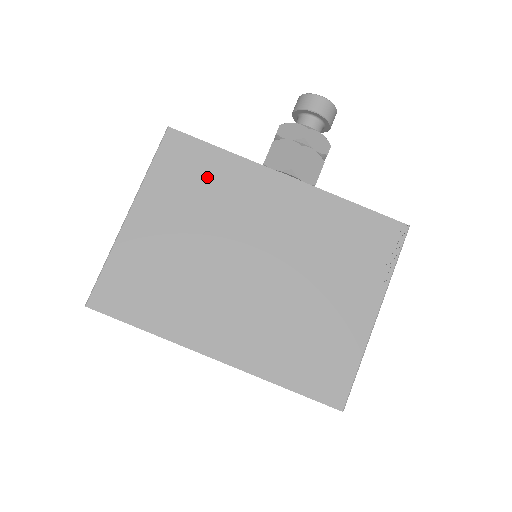
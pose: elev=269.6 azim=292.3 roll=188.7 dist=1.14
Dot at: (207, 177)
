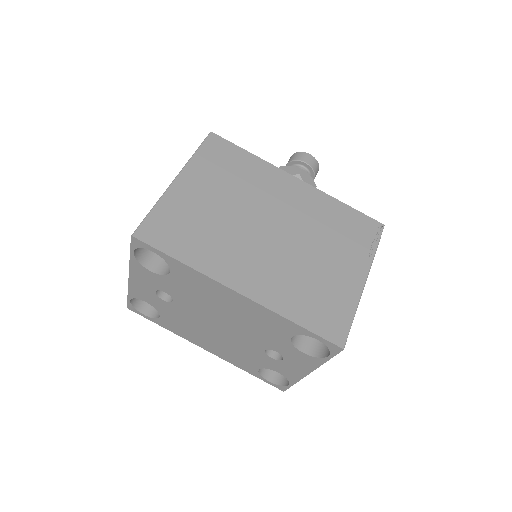
Dot at: (238, 167)
